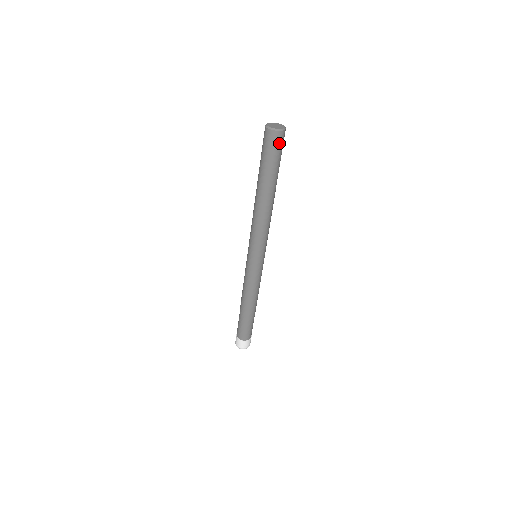
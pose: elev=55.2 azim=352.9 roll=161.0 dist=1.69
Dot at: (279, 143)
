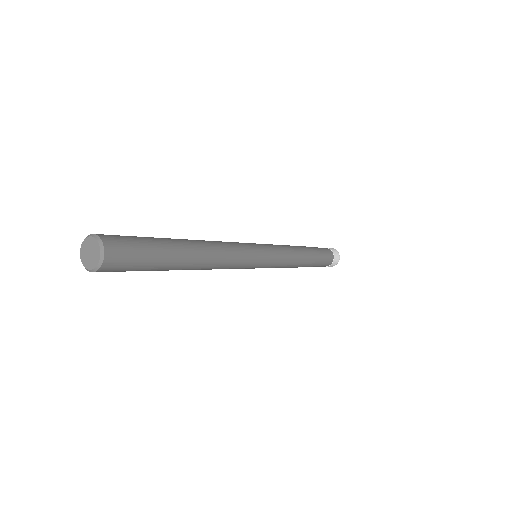
Dot at: (123, 254)
